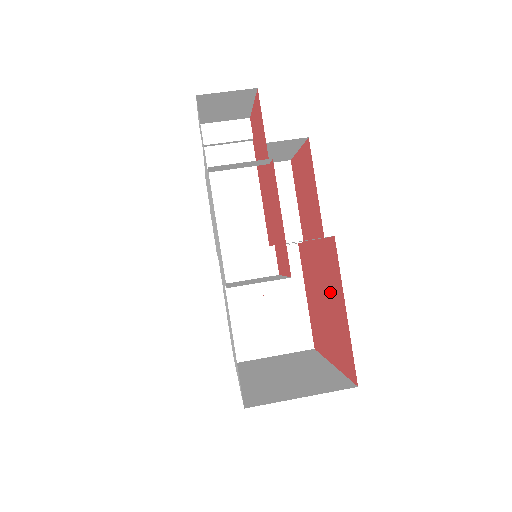
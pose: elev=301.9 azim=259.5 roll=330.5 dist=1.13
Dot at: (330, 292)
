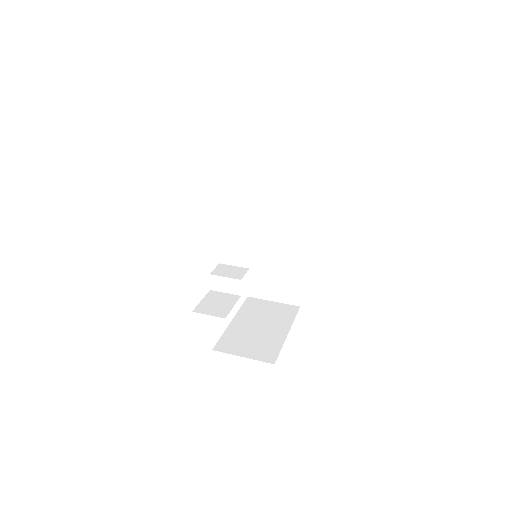
Dot at: occluded
